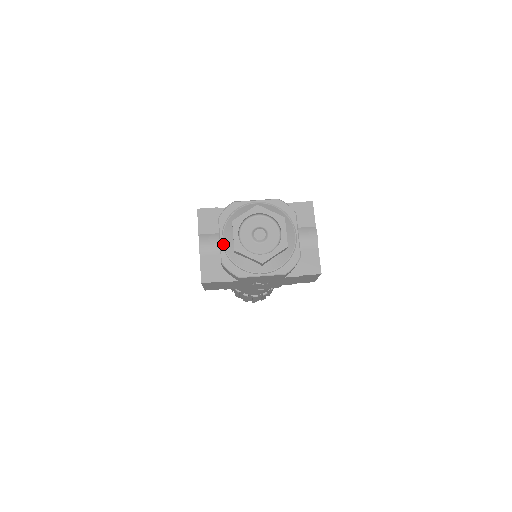
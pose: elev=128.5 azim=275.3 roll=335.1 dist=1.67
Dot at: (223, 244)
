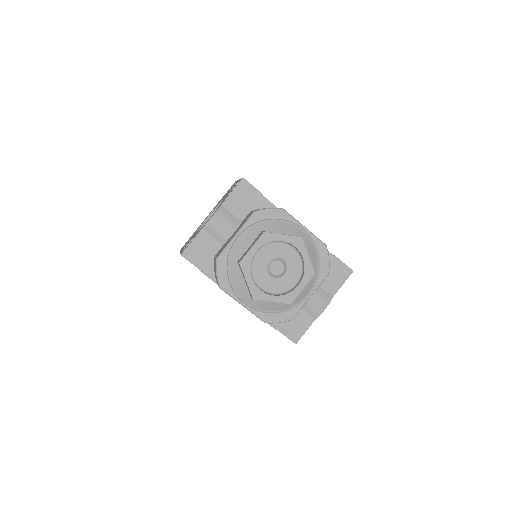
Dot at: (235, 242)
